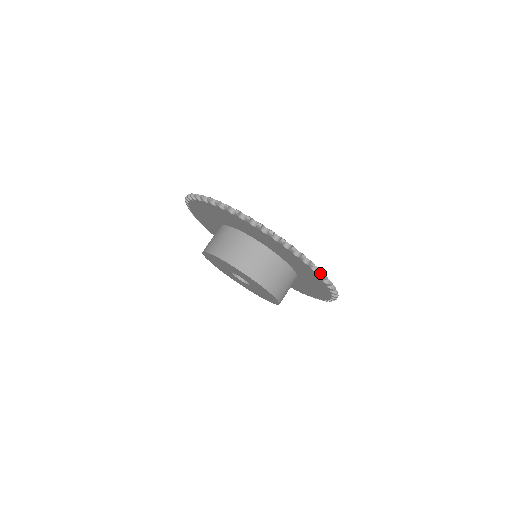
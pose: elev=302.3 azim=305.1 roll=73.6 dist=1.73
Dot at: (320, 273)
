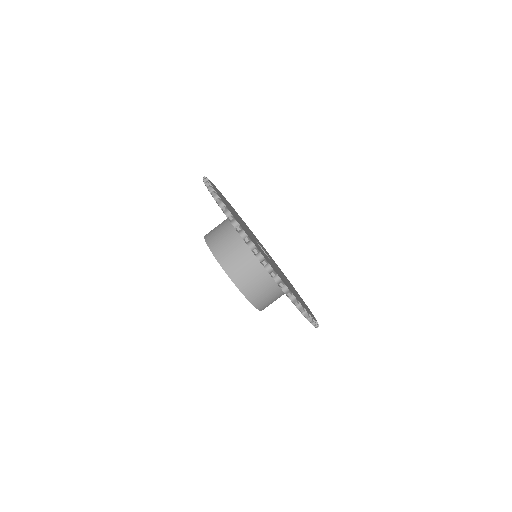
Dot at: (272, 276)
